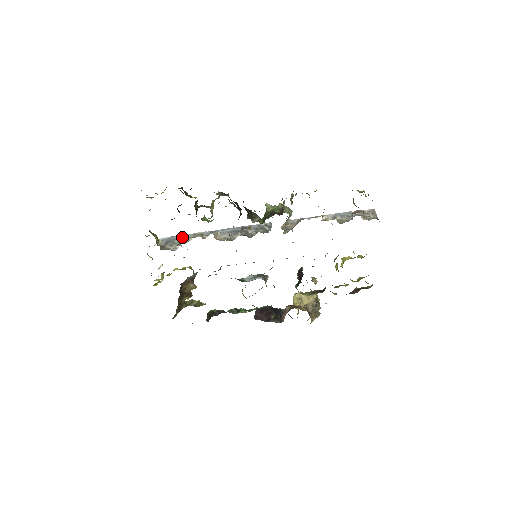
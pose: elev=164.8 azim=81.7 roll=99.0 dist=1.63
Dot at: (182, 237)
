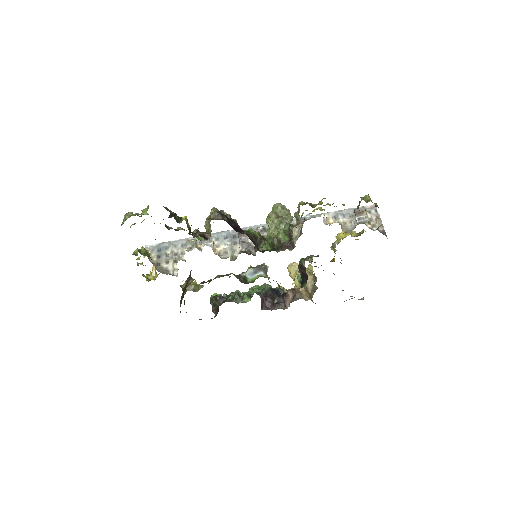
Dot at: (173, 244)
